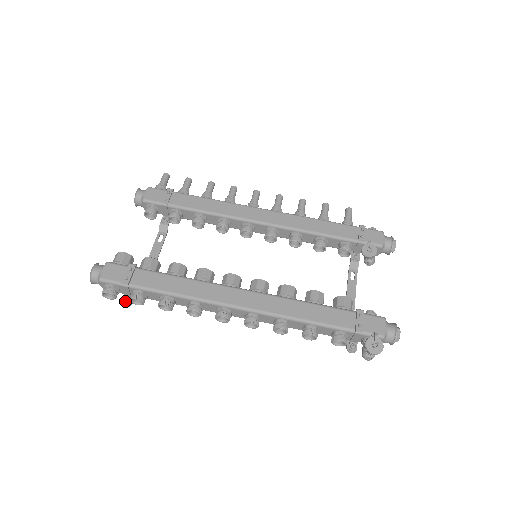
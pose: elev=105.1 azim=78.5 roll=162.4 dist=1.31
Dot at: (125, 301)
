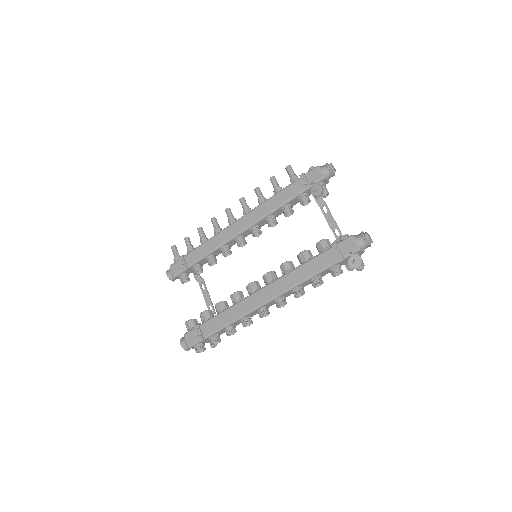
Dot at: (211, 346)
